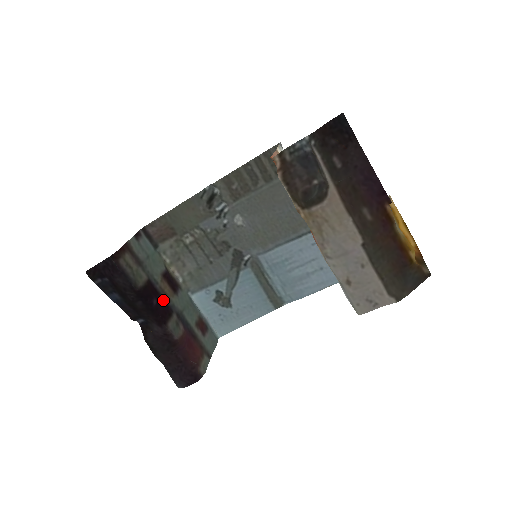
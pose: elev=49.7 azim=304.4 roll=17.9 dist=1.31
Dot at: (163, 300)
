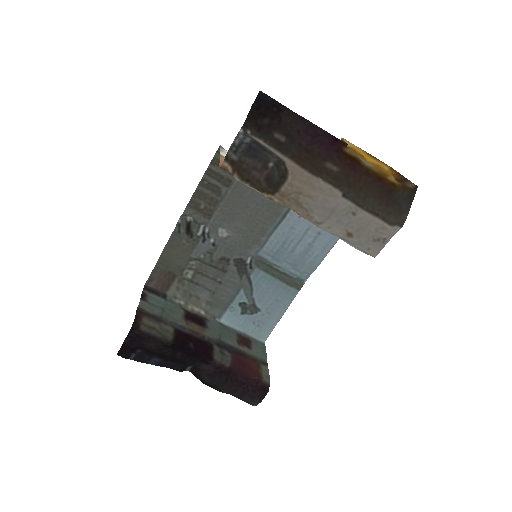
Dot at: (198, 339)
